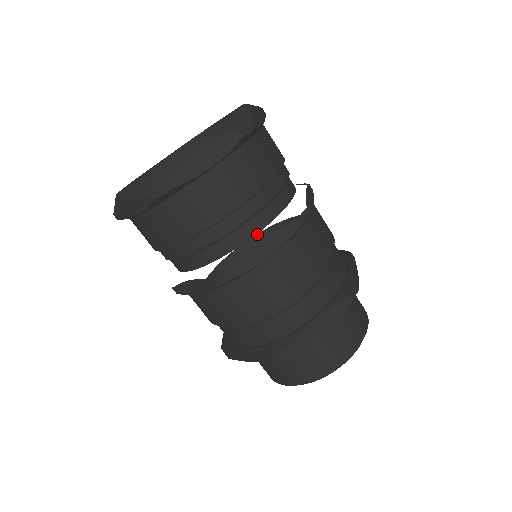
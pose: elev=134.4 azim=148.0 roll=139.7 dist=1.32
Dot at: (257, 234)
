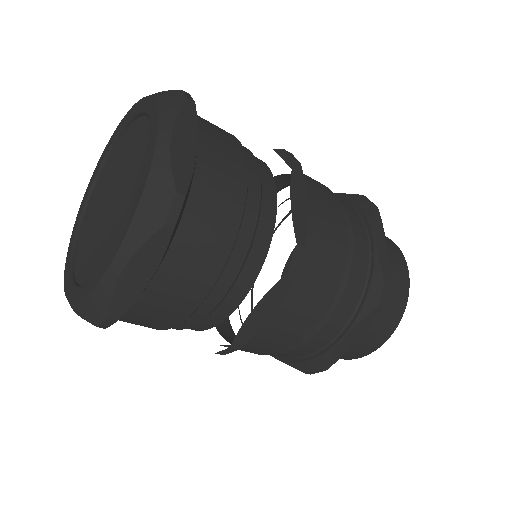
Dot at: occluded
